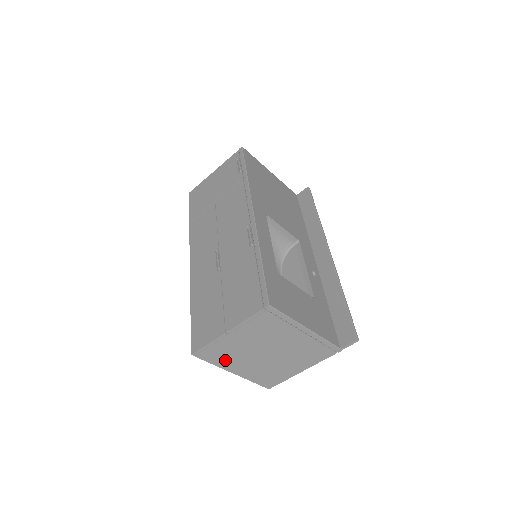
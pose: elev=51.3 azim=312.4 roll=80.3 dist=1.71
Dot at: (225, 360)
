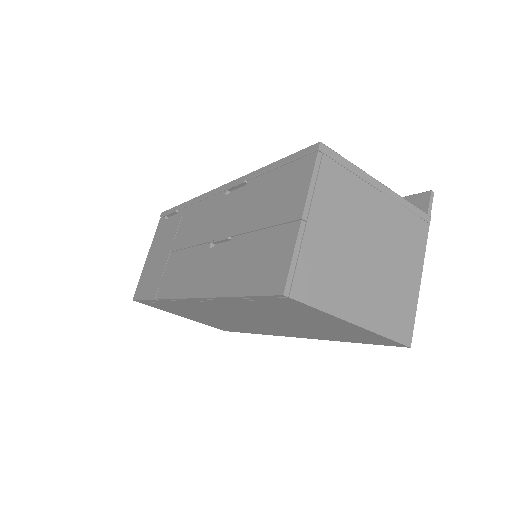
Dot at: (330, 292)
